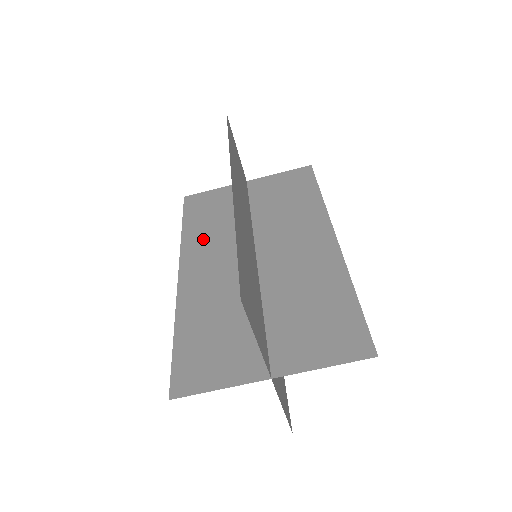
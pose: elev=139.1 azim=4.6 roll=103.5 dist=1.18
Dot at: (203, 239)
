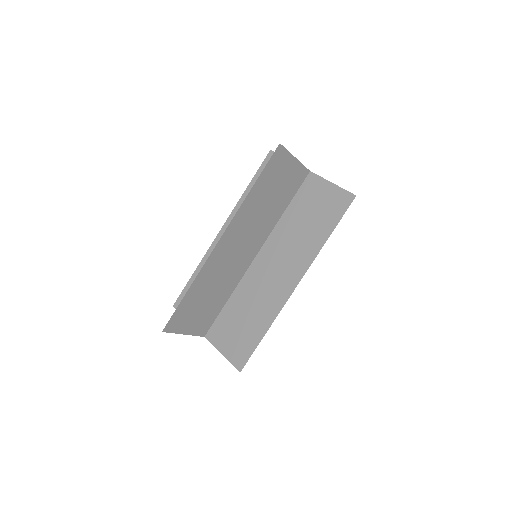
Dot at: occluded
